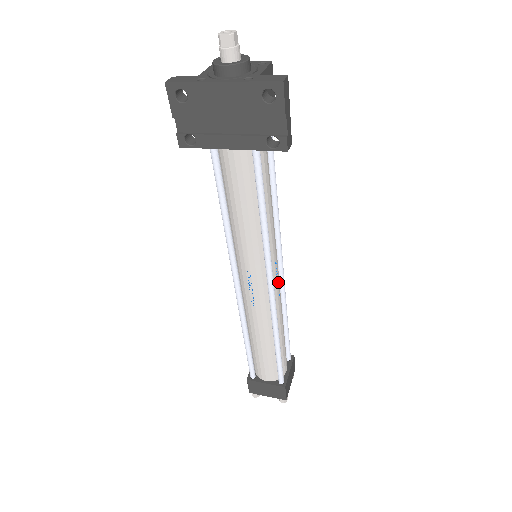
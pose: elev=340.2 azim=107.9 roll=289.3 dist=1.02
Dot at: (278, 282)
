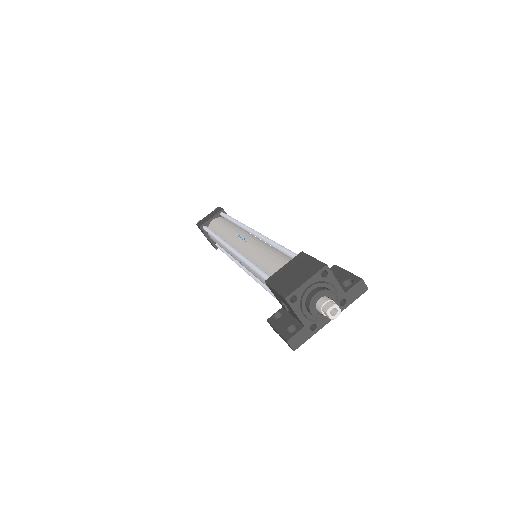
Dot at: occluded
